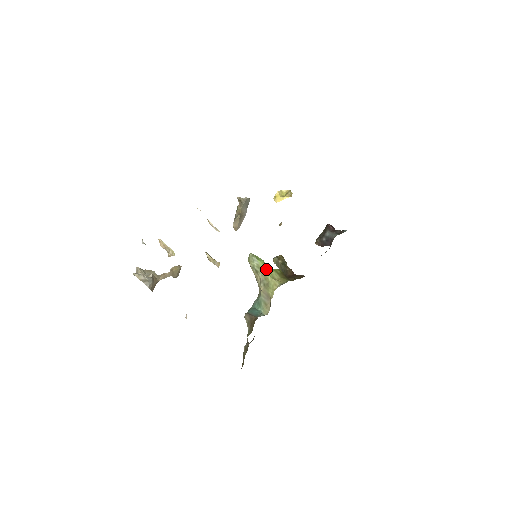
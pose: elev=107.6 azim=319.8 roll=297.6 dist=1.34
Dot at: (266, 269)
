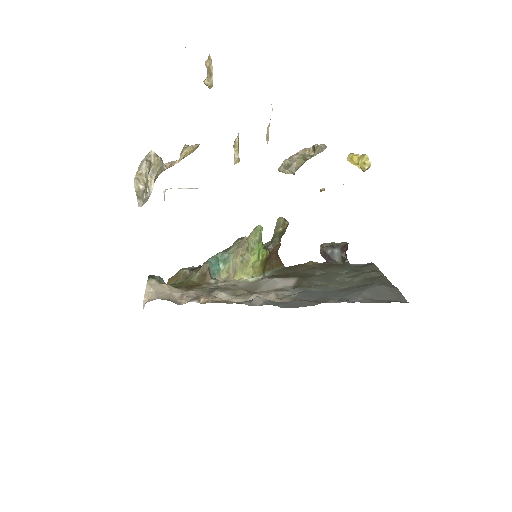
Dot at: (255, 257)
